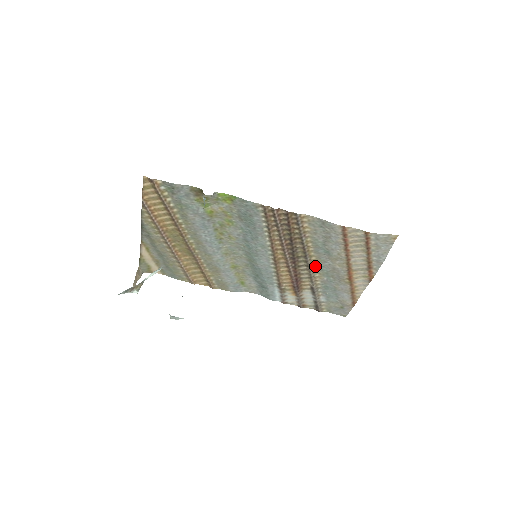
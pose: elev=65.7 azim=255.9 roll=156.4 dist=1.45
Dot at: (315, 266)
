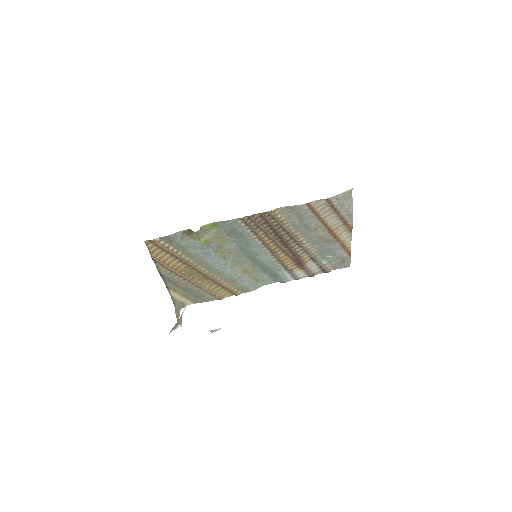
Dot at: (304, 241)
